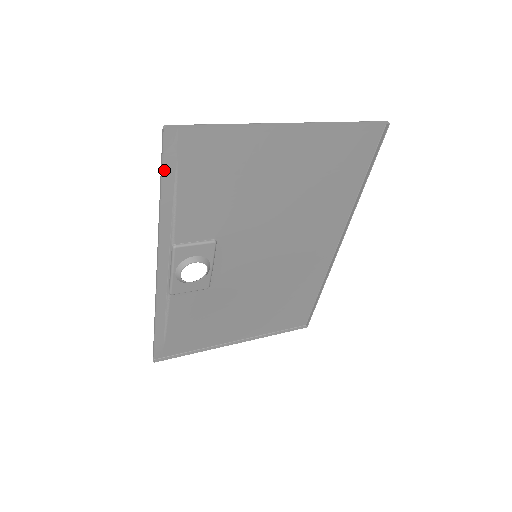
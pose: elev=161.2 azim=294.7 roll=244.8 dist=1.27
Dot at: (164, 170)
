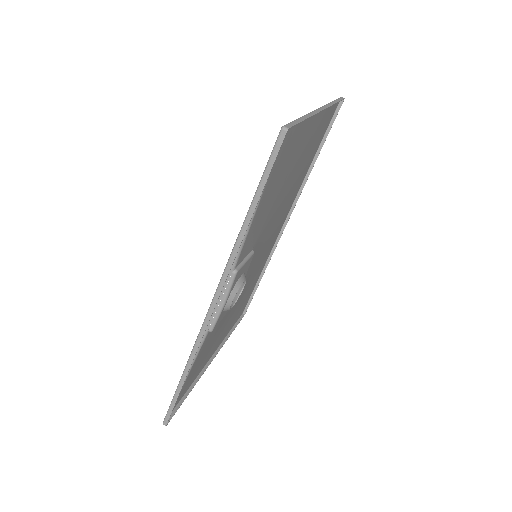
Dot at: (261, 181)
